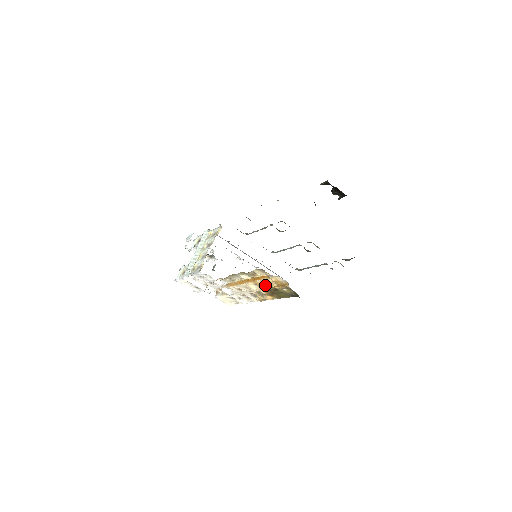
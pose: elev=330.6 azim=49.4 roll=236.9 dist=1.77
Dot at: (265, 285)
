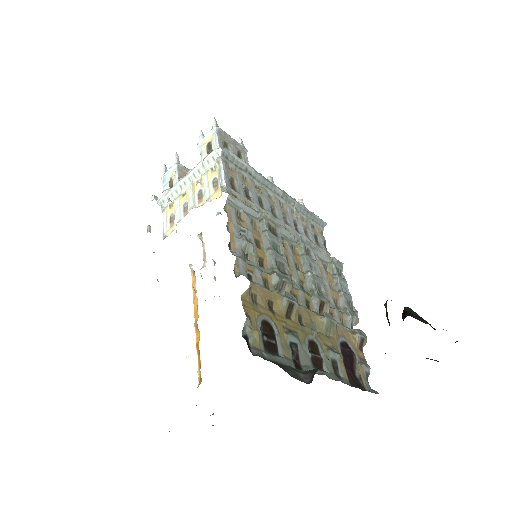
Dot at: occluded
